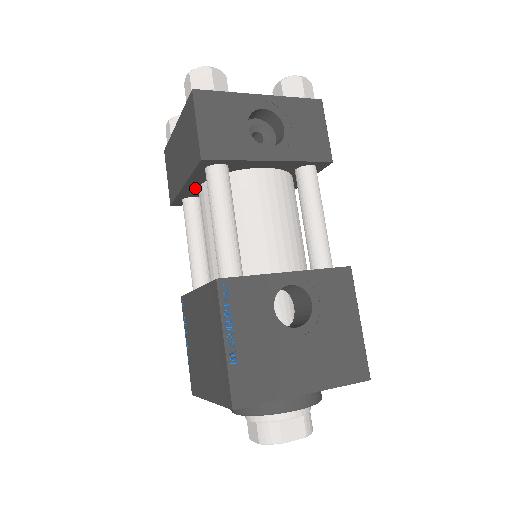
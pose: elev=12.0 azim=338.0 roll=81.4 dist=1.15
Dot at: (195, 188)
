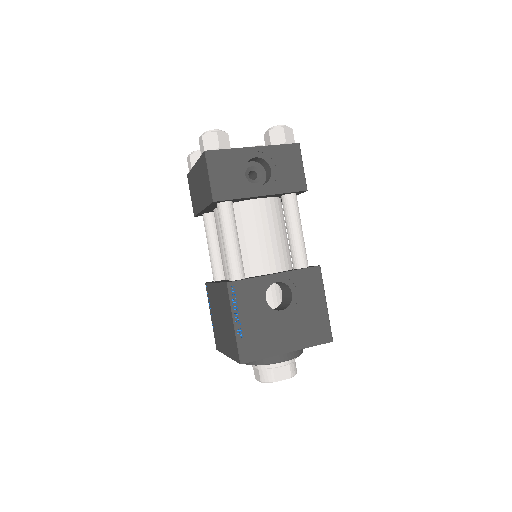
Dot at: (211, 210)
